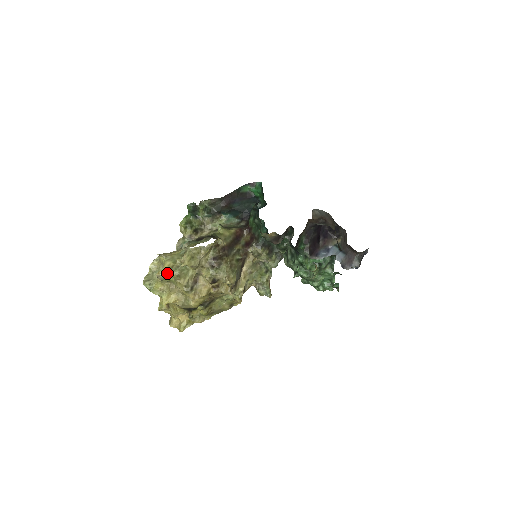
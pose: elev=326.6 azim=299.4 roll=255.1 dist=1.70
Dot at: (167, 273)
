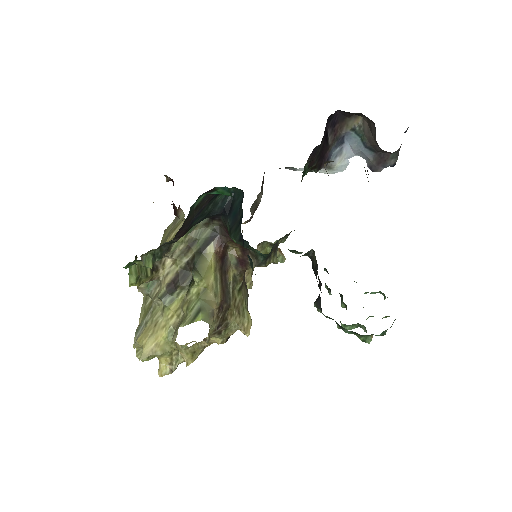
Dot at: (172, 372)
